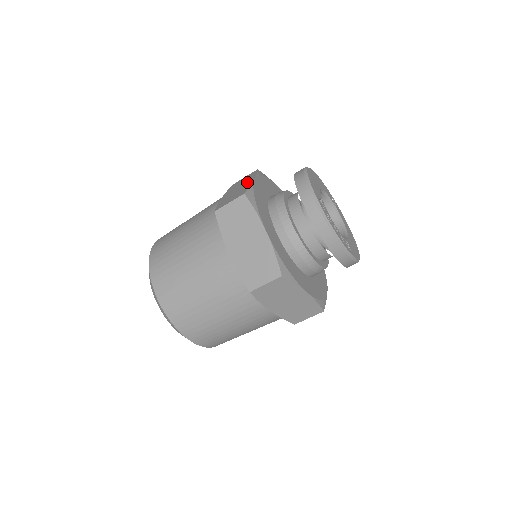
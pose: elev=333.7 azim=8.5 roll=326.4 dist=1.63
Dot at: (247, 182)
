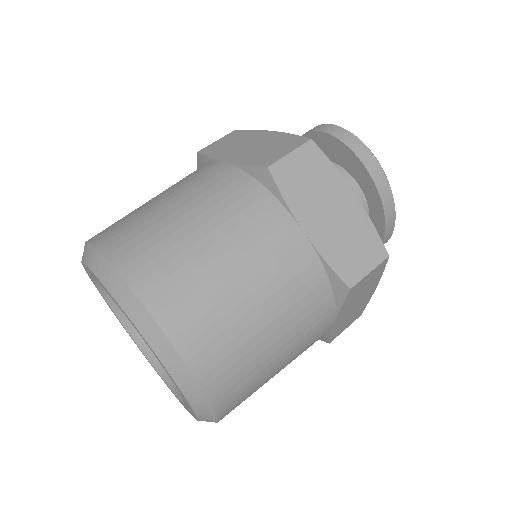
Dot at: (261, 136)
